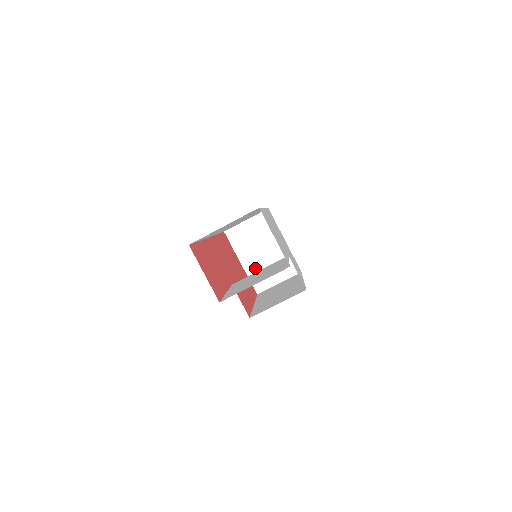
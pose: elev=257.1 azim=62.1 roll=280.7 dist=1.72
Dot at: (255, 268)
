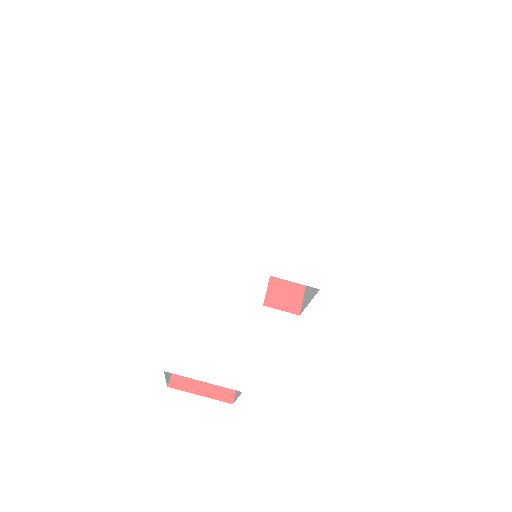
Dot at: occluded
